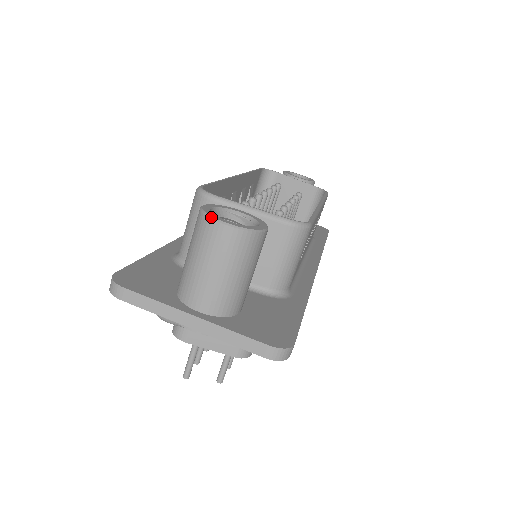
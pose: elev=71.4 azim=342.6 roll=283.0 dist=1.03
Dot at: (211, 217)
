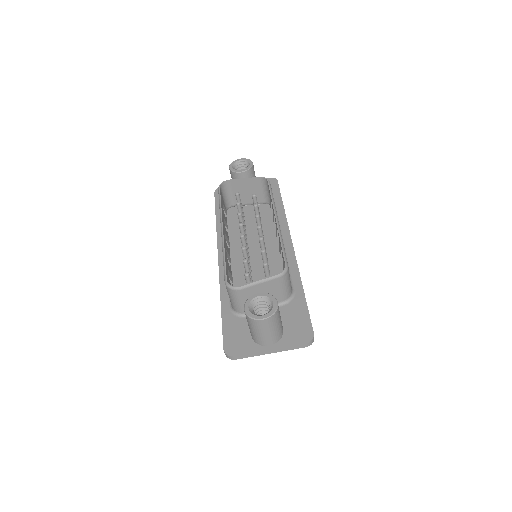
Dot at: (255, 319)
